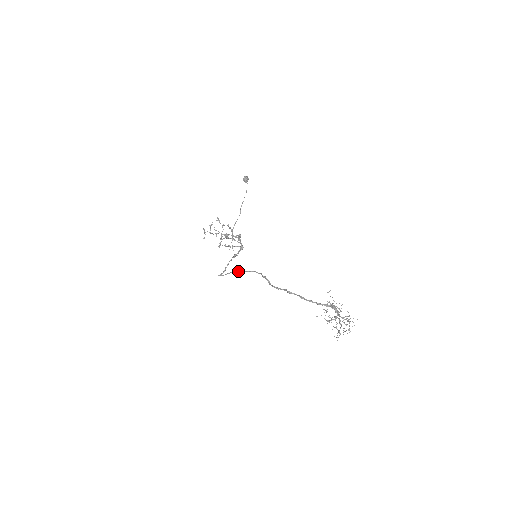
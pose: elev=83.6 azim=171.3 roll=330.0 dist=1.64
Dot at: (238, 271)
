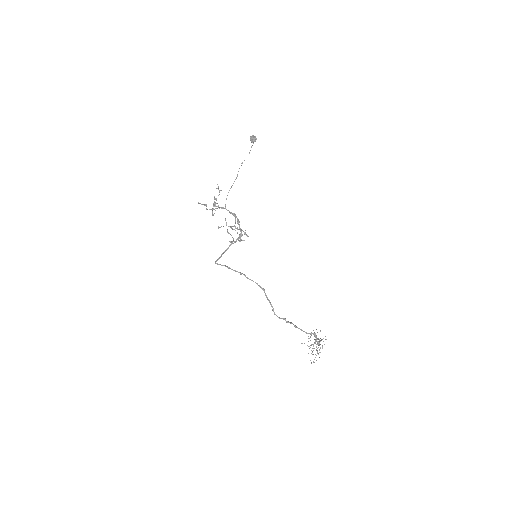
Dot at: (239, 272)
